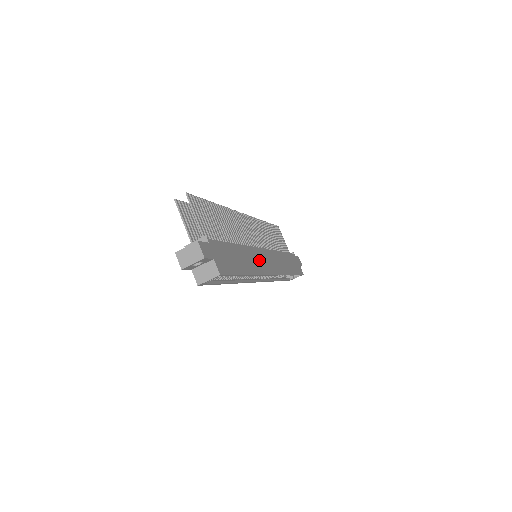
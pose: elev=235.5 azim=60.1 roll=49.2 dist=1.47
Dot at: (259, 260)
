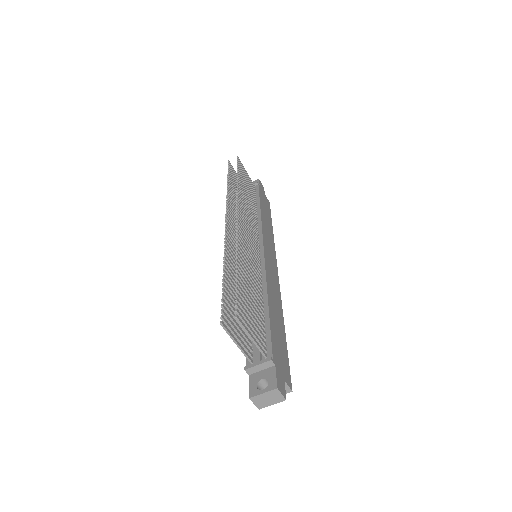
Dot at: (272, 279)
